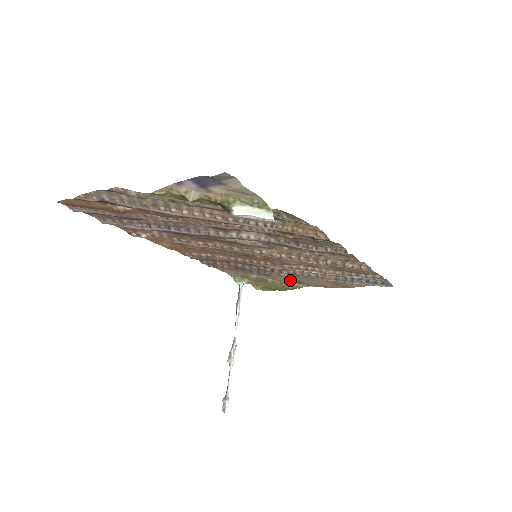
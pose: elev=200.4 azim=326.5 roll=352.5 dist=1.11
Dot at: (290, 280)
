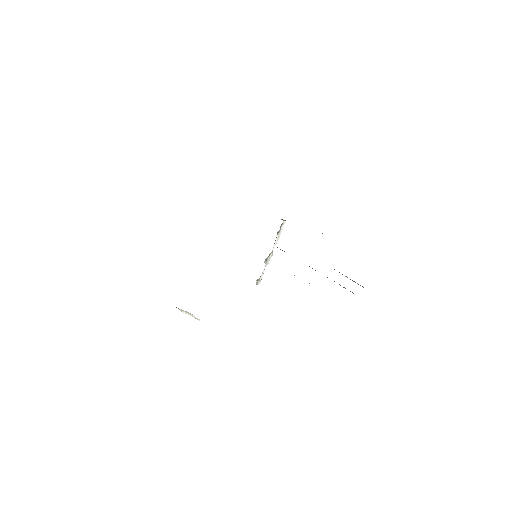
Dot at: occluded
